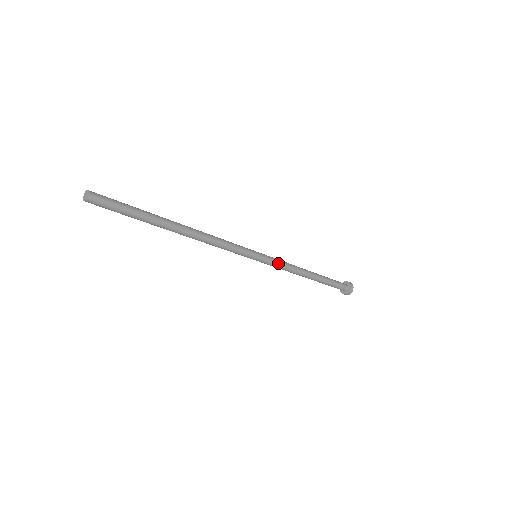
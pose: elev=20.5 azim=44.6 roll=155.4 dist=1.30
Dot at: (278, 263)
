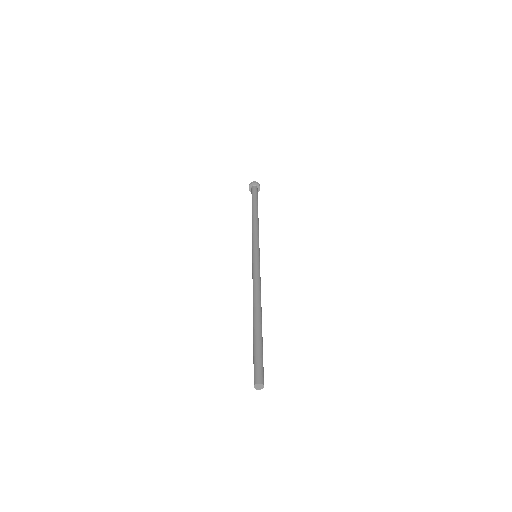
Dot at: occluded
